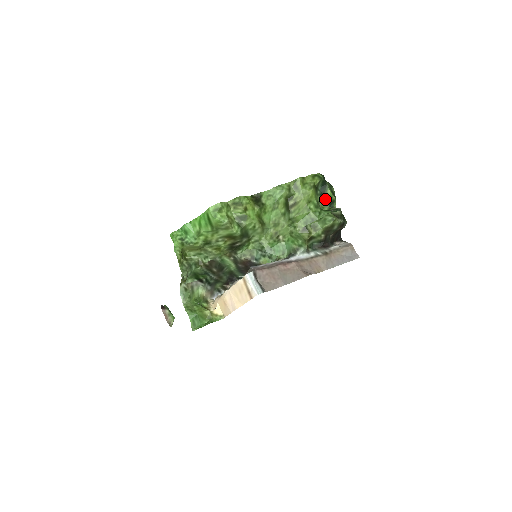
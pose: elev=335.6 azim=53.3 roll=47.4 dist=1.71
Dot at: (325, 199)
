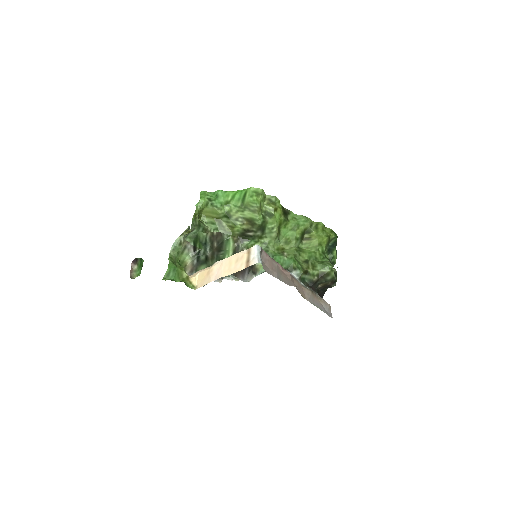
Dot at: (329, 256)
